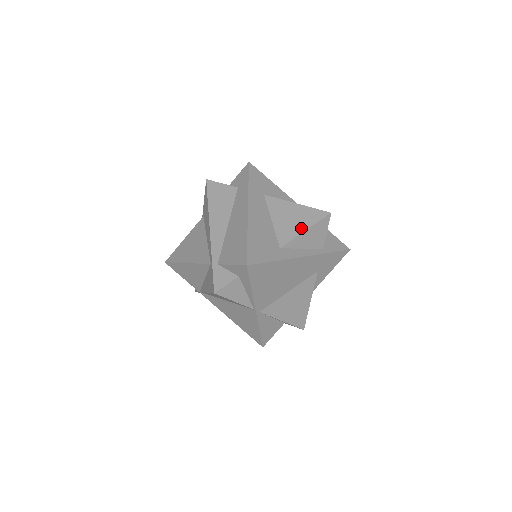
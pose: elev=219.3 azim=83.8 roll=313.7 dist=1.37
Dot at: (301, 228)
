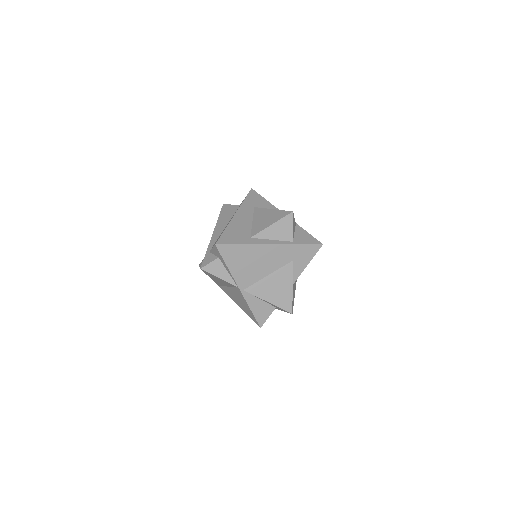
Dot at: (269, 224)
